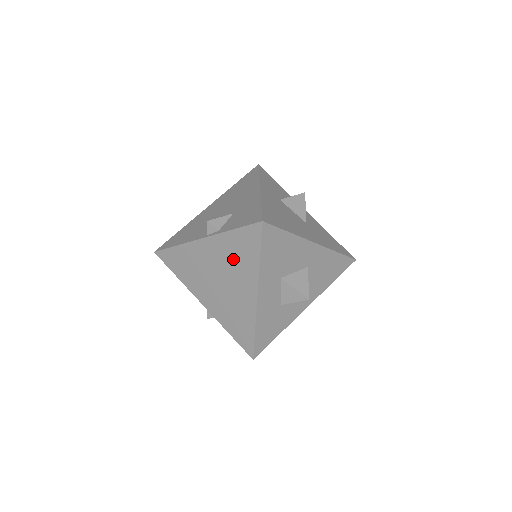
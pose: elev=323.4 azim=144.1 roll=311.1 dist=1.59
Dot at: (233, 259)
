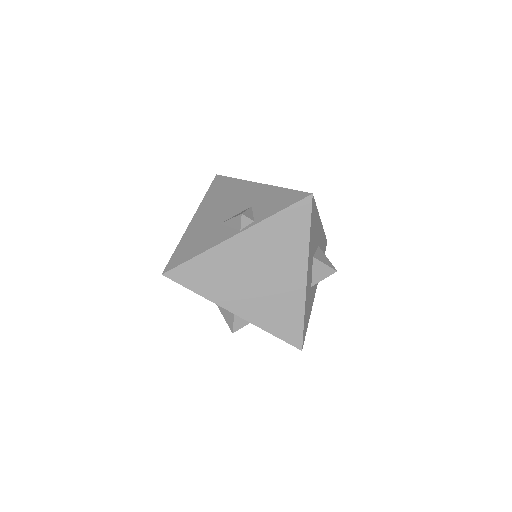
Dot at: (277, 245)
